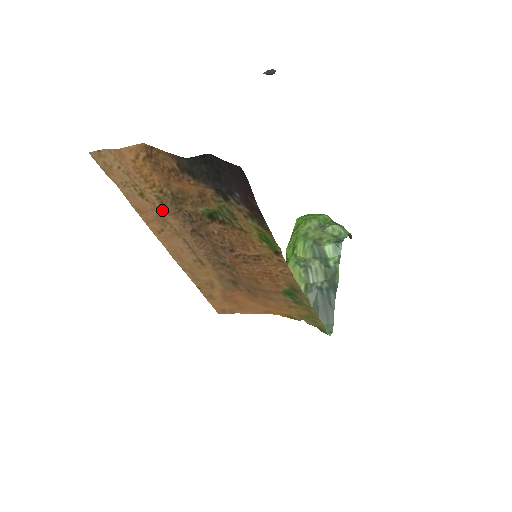
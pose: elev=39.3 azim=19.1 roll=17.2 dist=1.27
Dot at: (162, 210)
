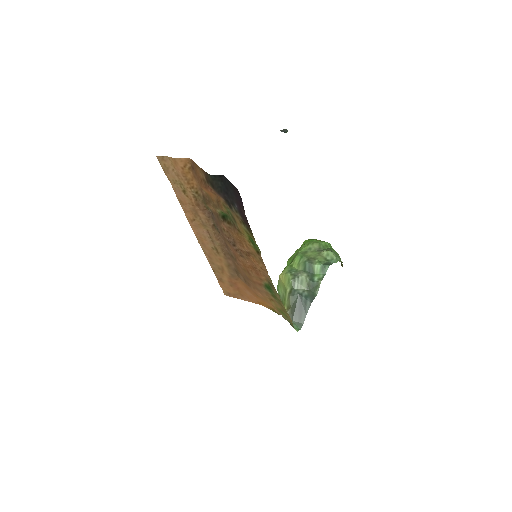
Dot at: (196, 205)
